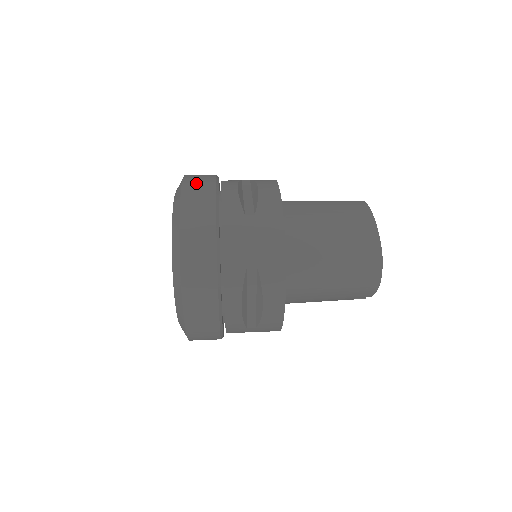
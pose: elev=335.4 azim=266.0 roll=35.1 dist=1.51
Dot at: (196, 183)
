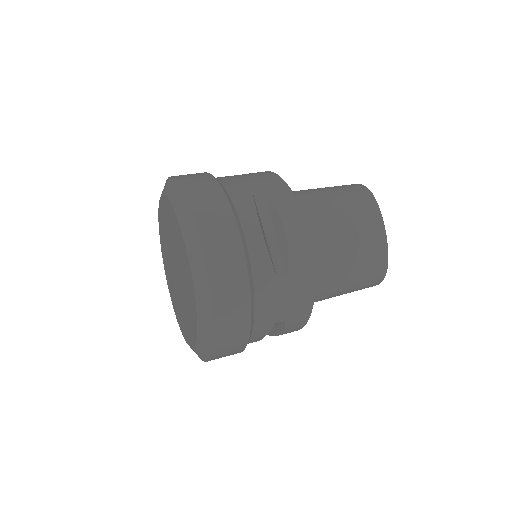
Dot at: (217, 237)
